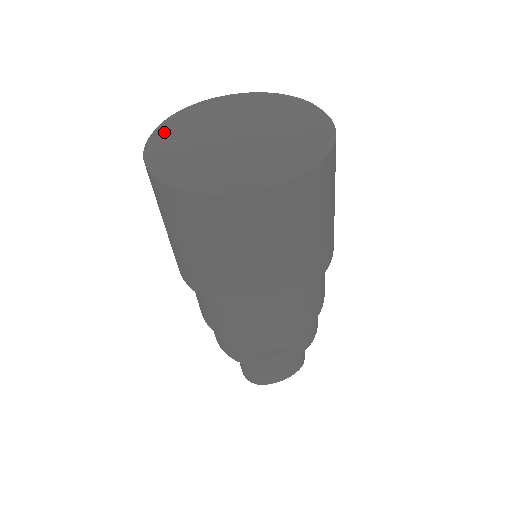
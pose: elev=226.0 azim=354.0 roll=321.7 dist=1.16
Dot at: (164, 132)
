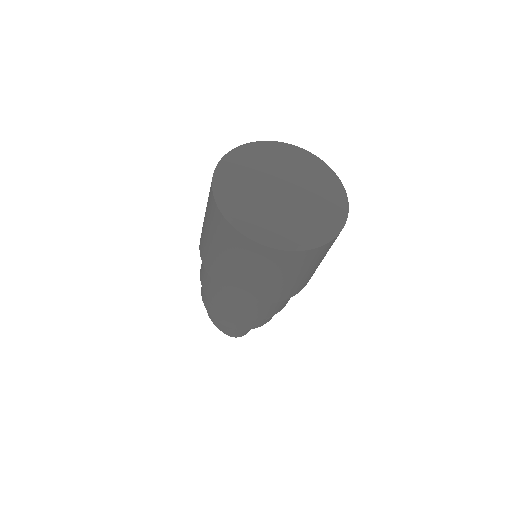
Dot at: (241, 215)
